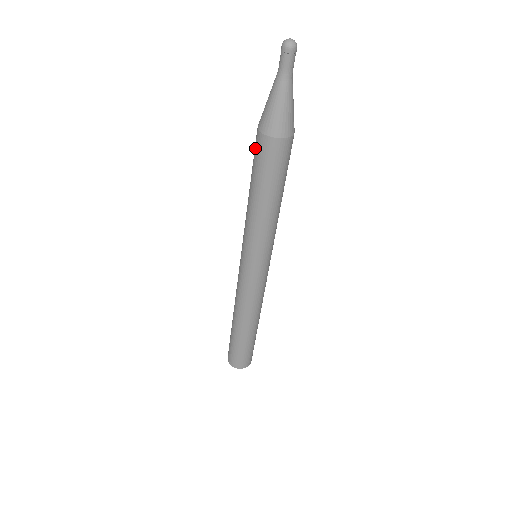
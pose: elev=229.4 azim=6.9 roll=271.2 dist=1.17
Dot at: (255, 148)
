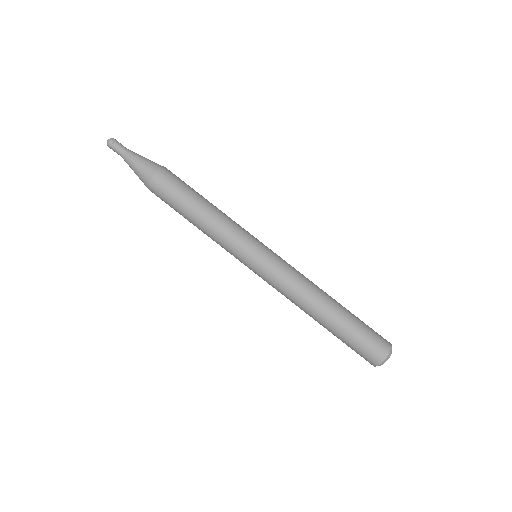
Dot at: occluded
